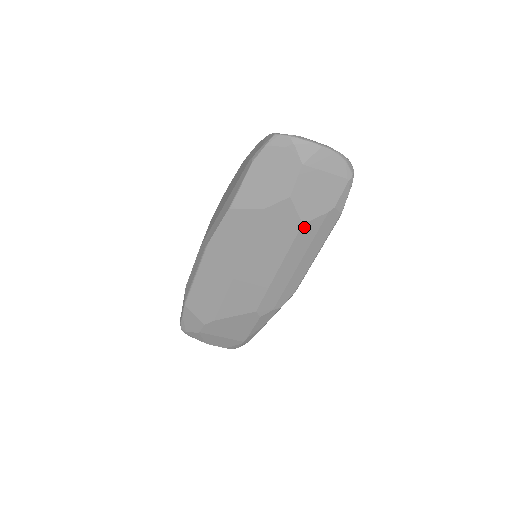
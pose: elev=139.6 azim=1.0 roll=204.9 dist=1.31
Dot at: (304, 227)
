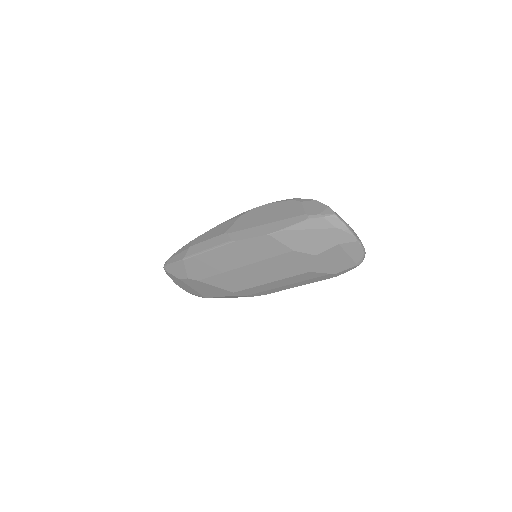
Dot at: (309, 273)
